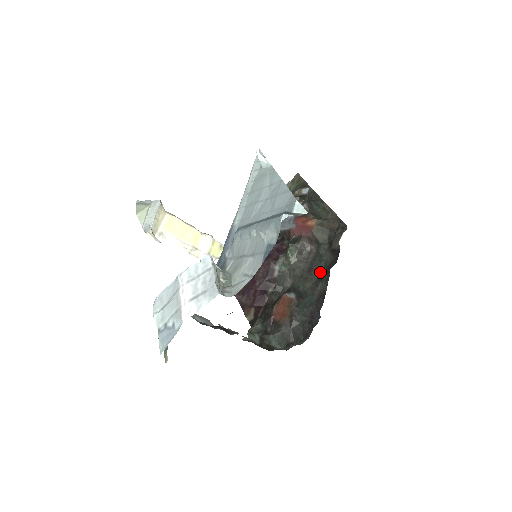
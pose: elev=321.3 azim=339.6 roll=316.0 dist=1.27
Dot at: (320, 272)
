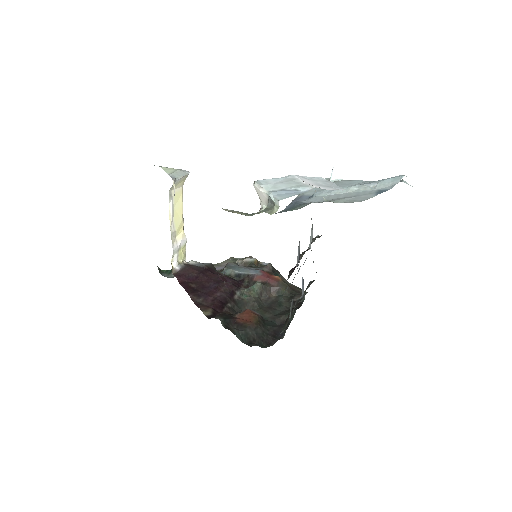
Dot at: (279, 312)
